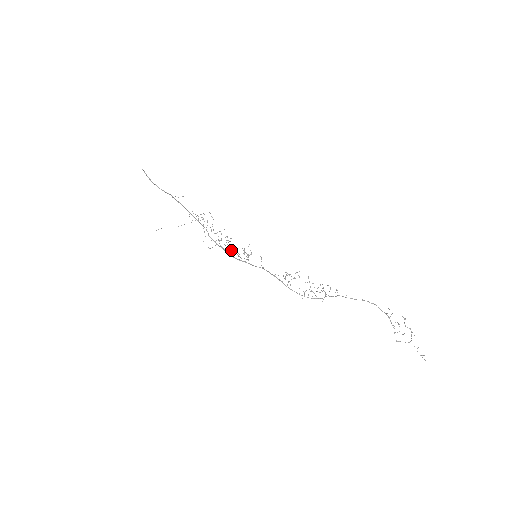
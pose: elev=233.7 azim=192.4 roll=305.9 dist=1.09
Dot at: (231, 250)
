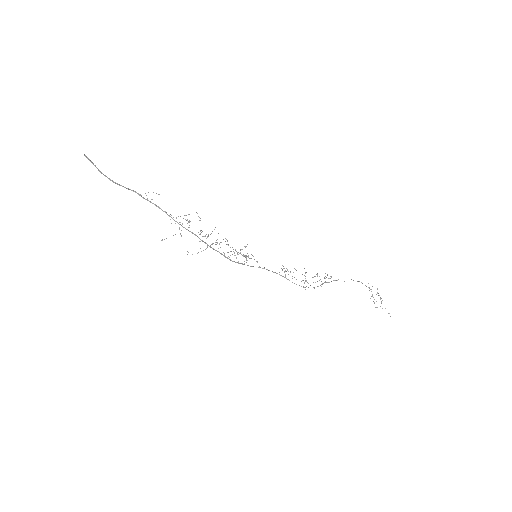
Dot at: occluded
